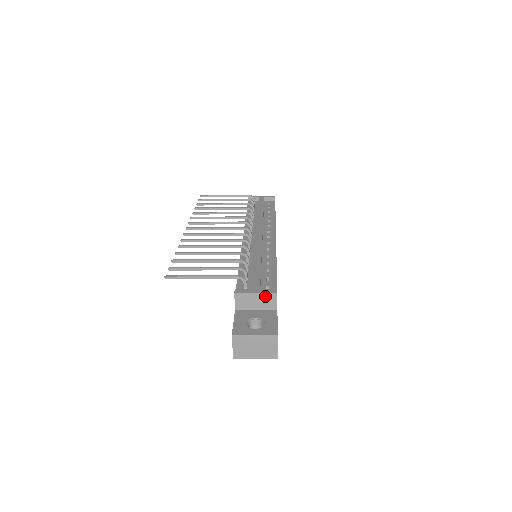
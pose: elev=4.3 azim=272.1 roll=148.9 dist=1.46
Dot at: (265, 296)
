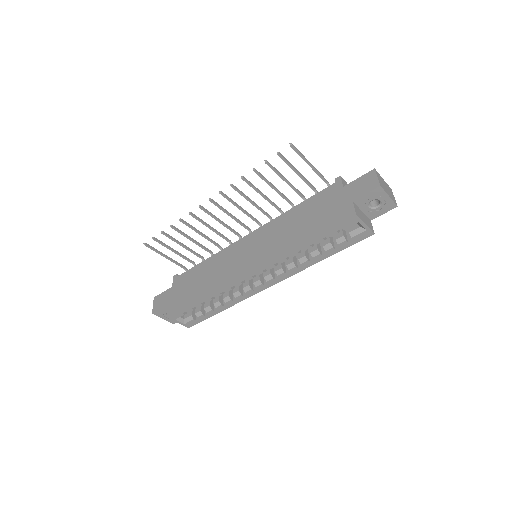
Dot at: occluded
